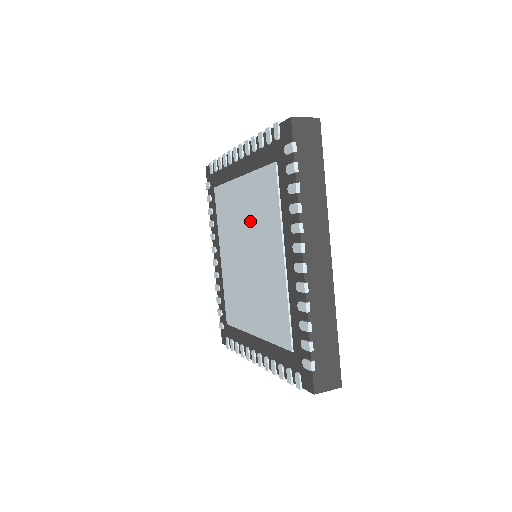
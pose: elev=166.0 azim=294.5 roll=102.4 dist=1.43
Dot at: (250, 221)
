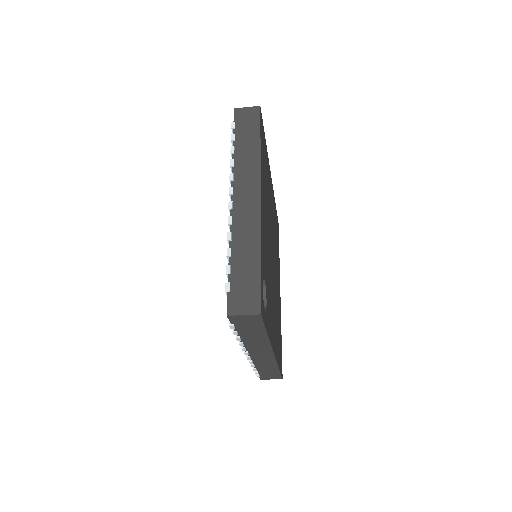
Dot at: occluded
